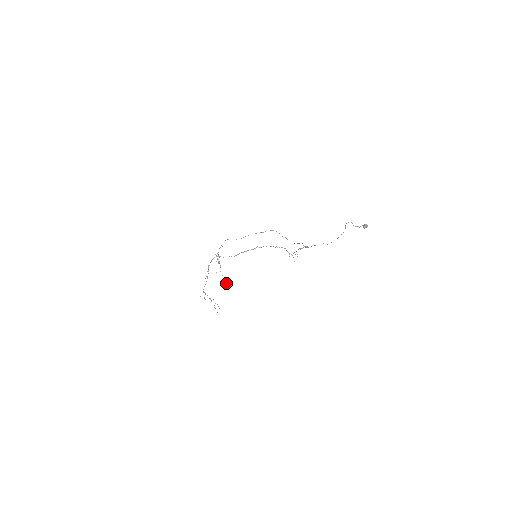
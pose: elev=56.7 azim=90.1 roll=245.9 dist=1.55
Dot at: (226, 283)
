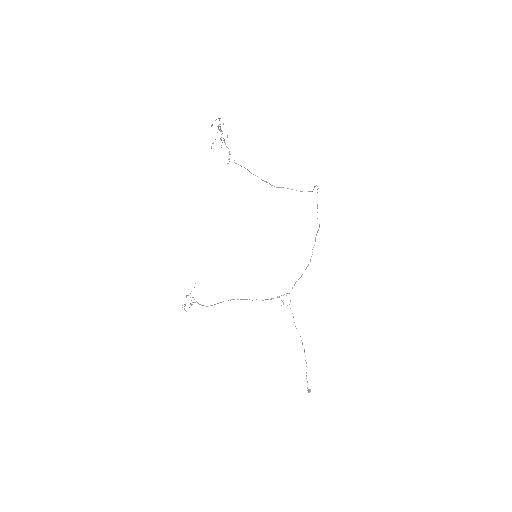
Dot at: occluded
